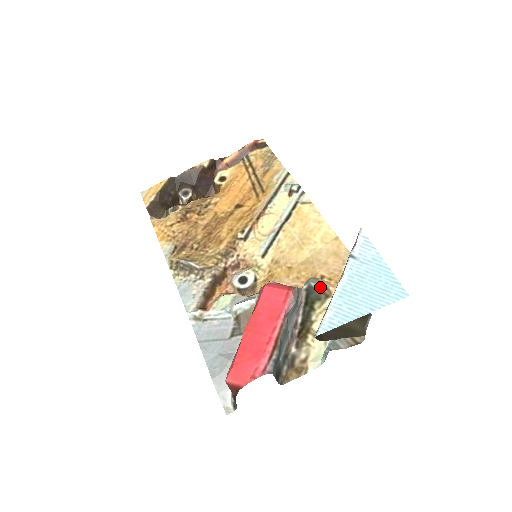
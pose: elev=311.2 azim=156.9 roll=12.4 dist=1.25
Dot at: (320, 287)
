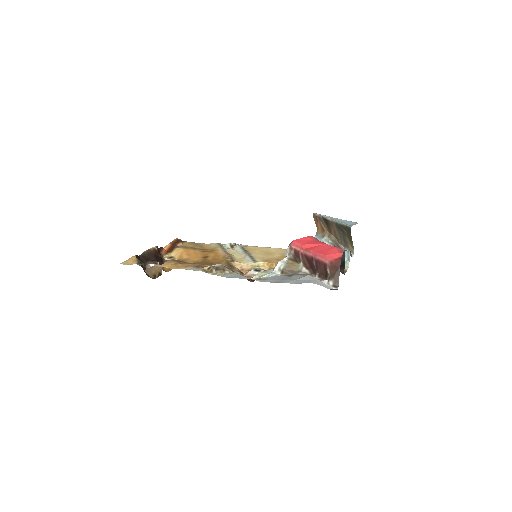
Dot at: occluded
